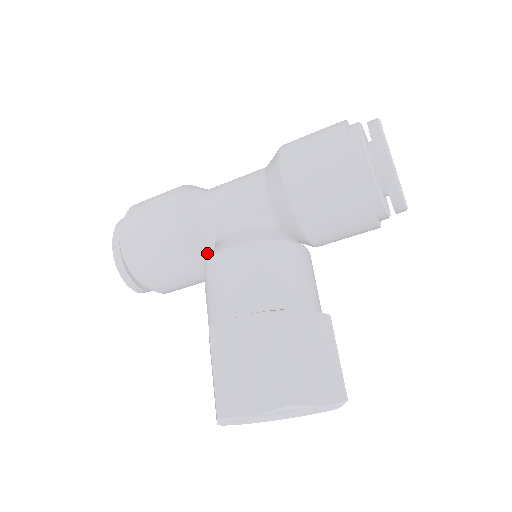
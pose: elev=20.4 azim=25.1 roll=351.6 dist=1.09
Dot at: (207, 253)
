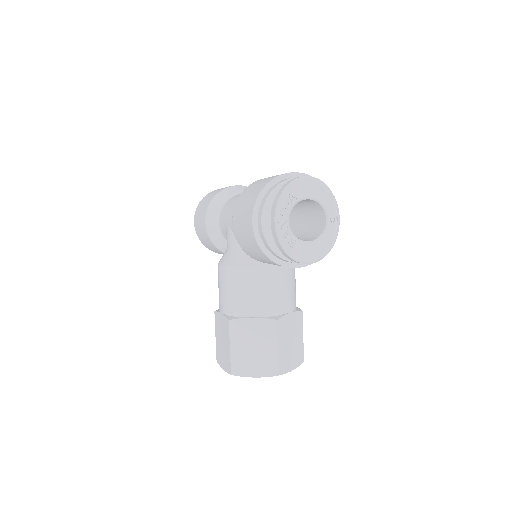
Dot at: occluded
